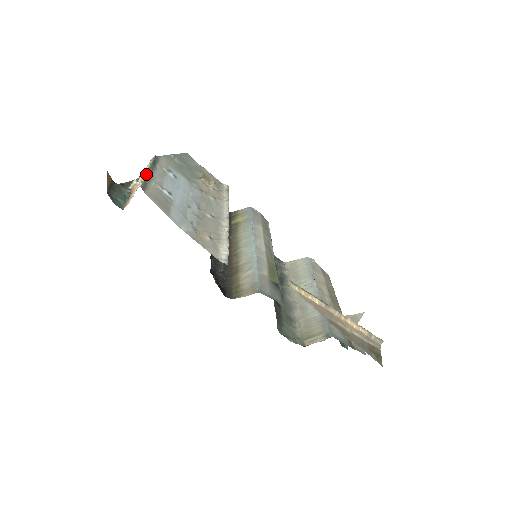
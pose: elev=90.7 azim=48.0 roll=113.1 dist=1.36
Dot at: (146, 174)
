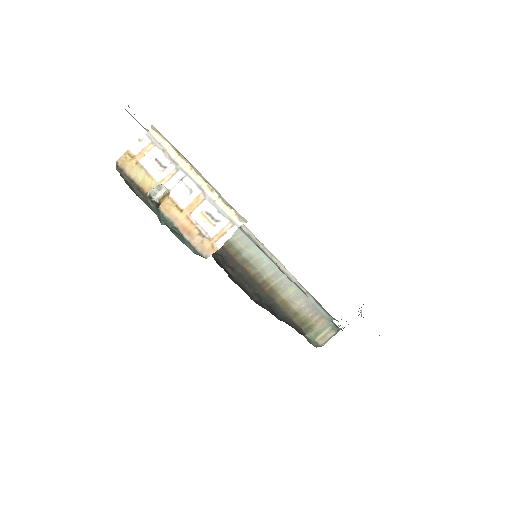
Dot at: (209, 183)
